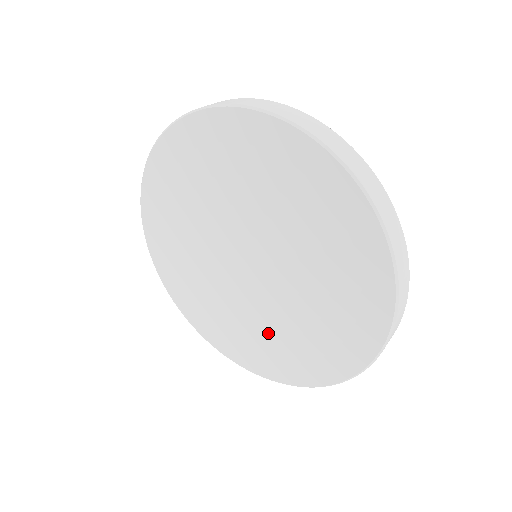
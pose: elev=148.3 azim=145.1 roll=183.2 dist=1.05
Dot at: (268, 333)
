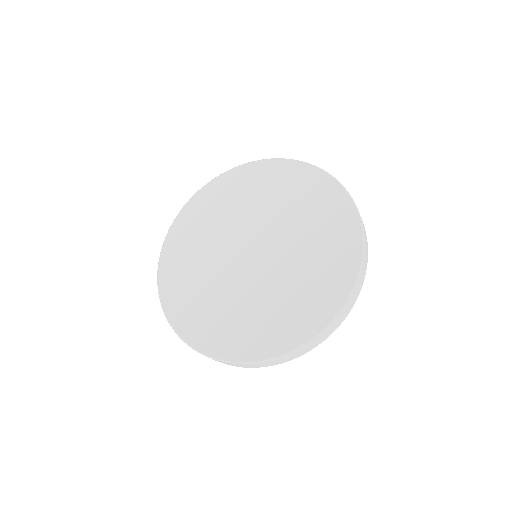
Dot at: (302, 280)
